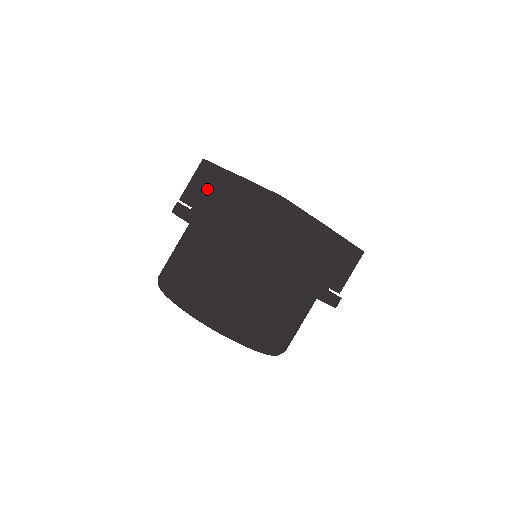
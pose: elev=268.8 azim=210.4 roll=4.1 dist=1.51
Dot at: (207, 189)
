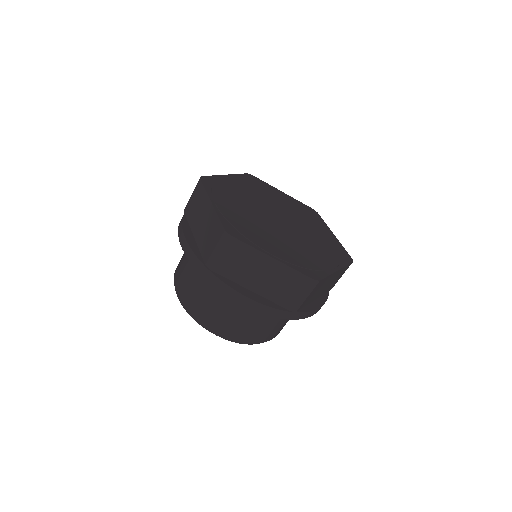
Dot at: (239, 264)
